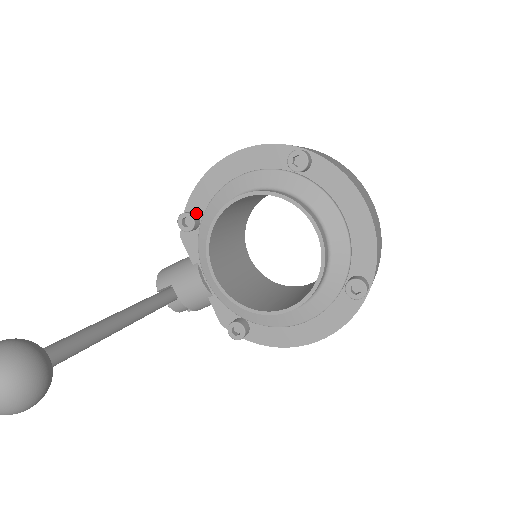
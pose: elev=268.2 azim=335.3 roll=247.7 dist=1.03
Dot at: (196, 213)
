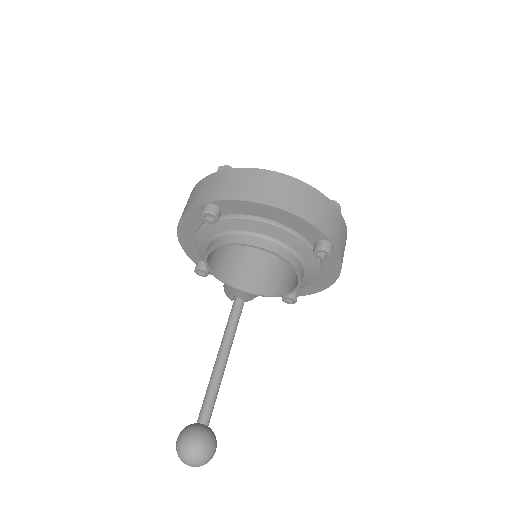
Dot at: (201, 261)
